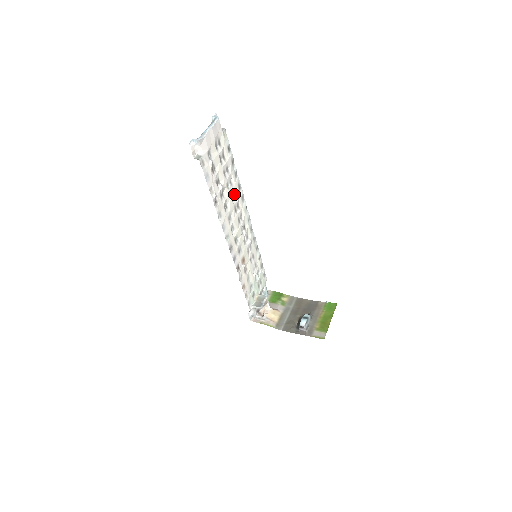
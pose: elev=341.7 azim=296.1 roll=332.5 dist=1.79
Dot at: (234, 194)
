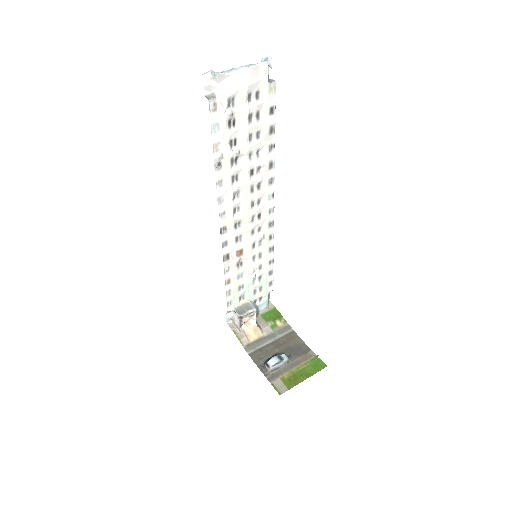
Dot at: (258, 170)
